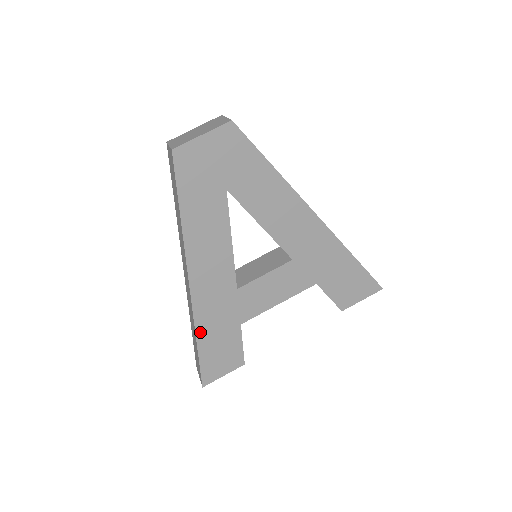
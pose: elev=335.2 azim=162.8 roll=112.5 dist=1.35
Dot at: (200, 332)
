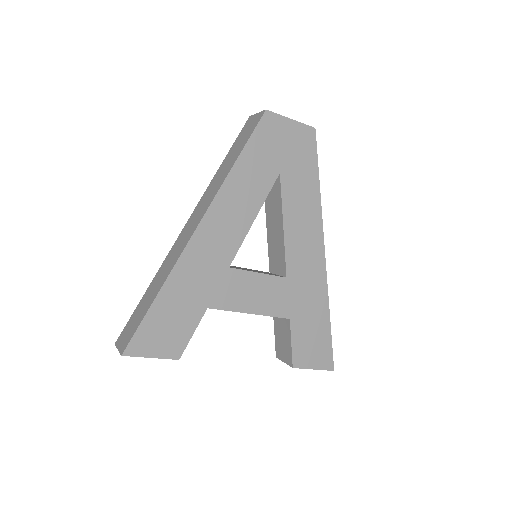
Dot at: (169, 285)
